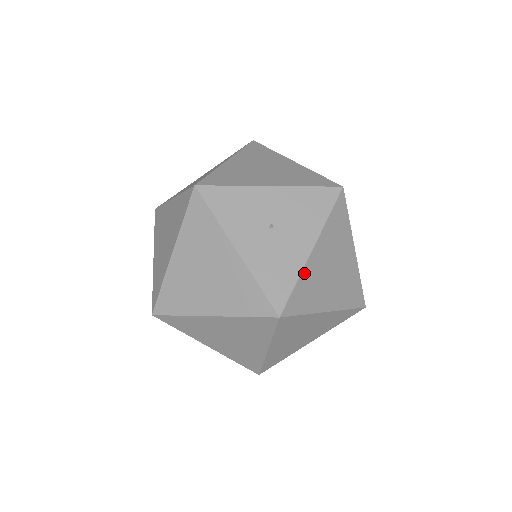
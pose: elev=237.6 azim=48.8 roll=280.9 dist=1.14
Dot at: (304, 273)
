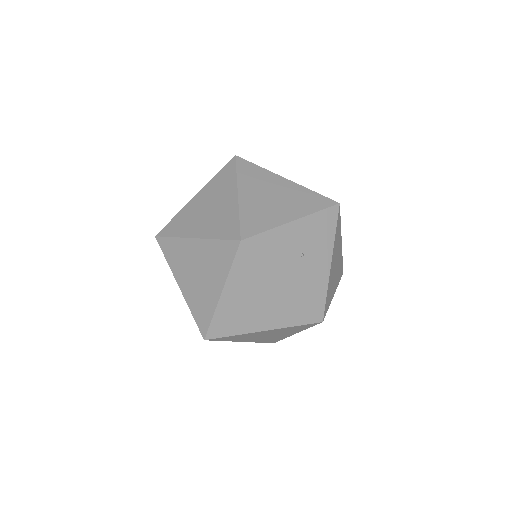
Dot at: (329, 282)
